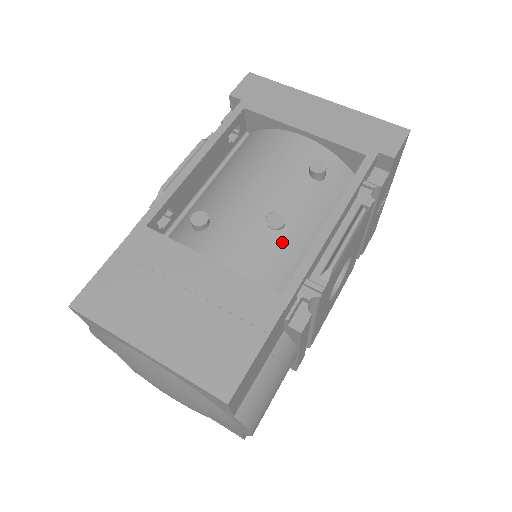
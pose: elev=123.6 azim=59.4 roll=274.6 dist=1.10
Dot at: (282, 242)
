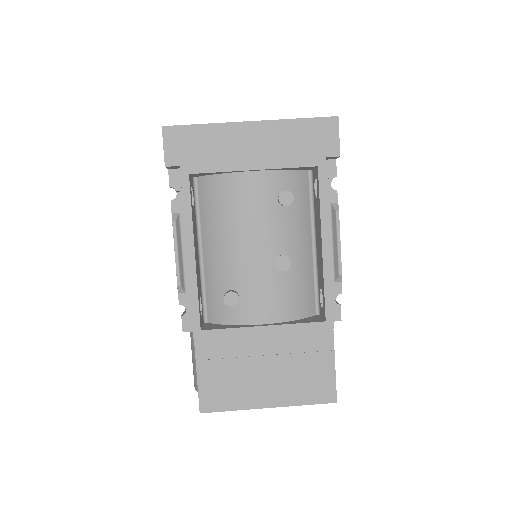
Dot at: (296, 274)
